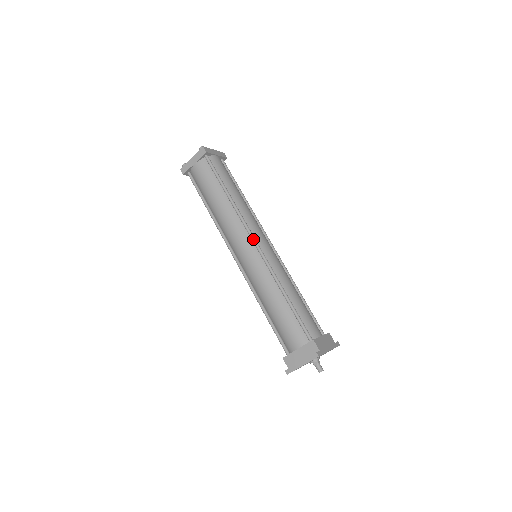
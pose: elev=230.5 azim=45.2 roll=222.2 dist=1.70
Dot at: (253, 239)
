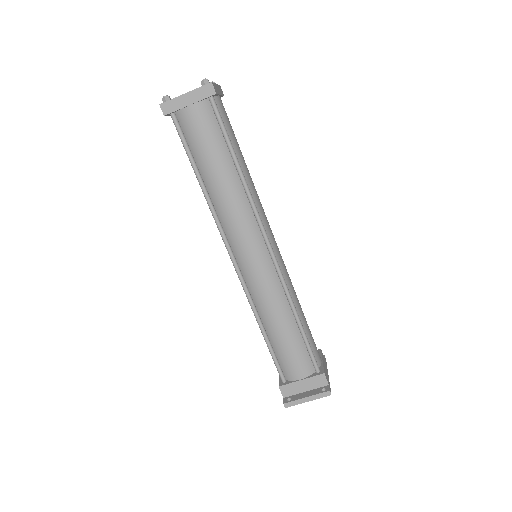
Dot at: (268, 243)
